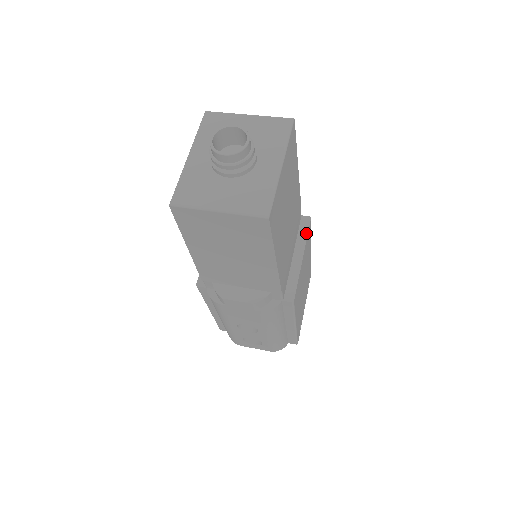
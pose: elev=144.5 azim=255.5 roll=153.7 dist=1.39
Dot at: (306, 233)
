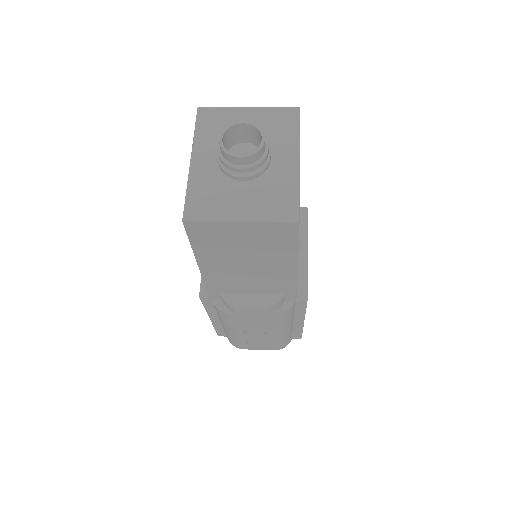
Dot at: (306, 225)
